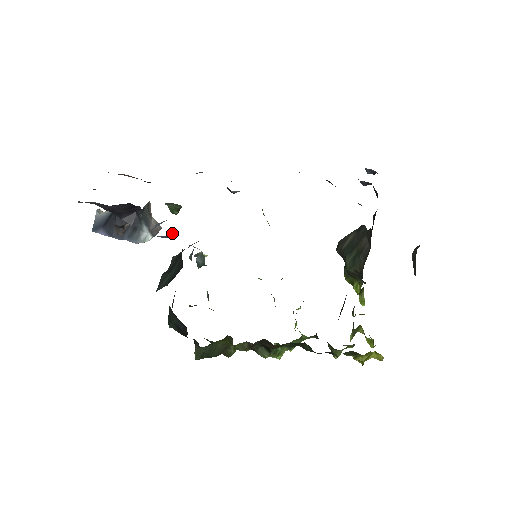
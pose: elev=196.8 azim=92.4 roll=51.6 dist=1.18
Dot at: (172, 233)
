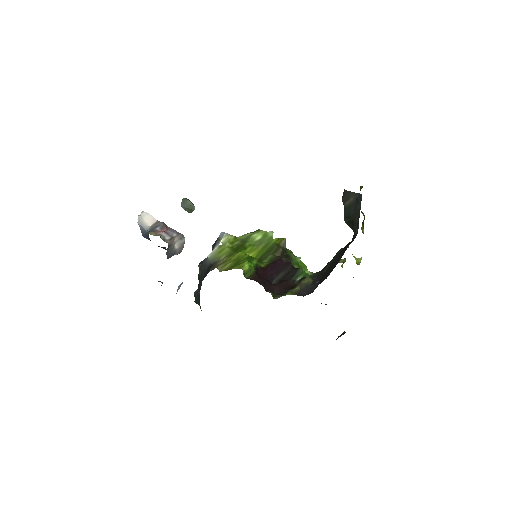
Dot at: occluded
